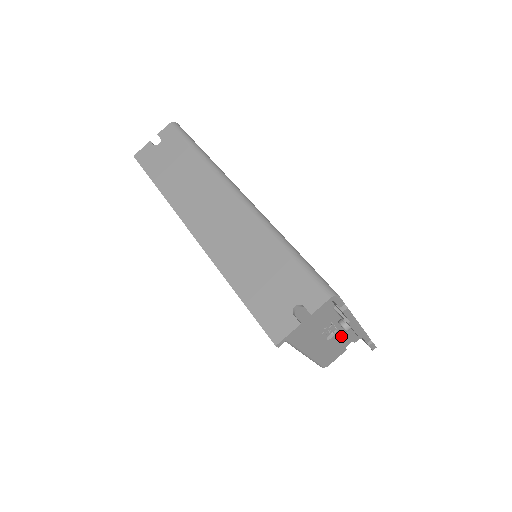
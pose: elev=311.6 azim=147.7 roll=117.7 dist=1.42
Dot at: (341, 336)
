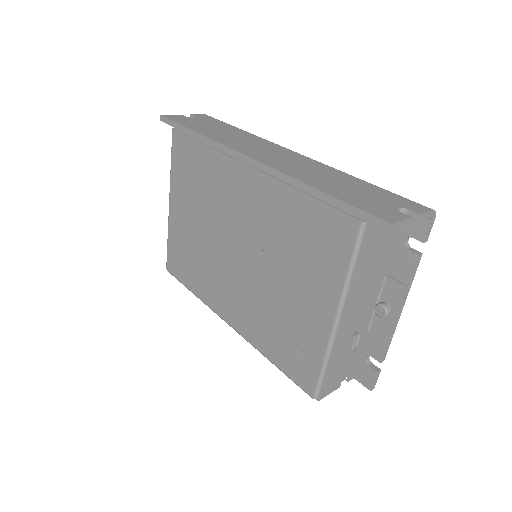
Dot at: (352, 350)
